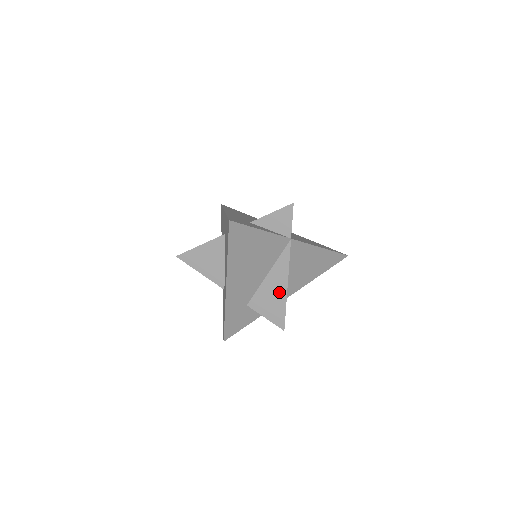
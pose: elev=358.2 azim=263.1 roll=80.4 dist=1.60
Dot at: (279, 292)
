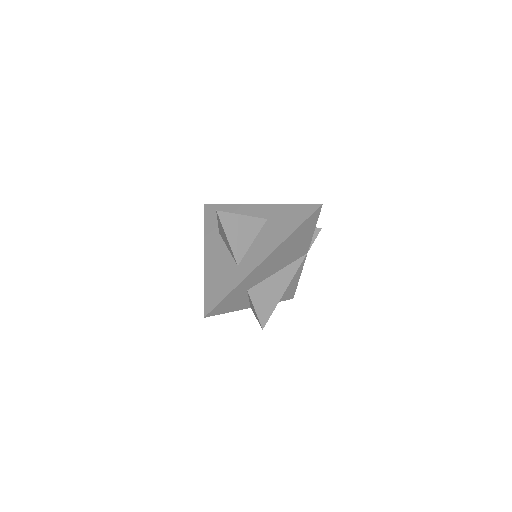
Dot at: (278, 291)
